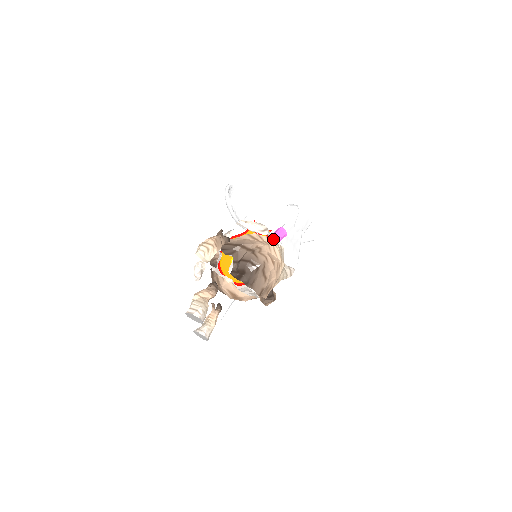
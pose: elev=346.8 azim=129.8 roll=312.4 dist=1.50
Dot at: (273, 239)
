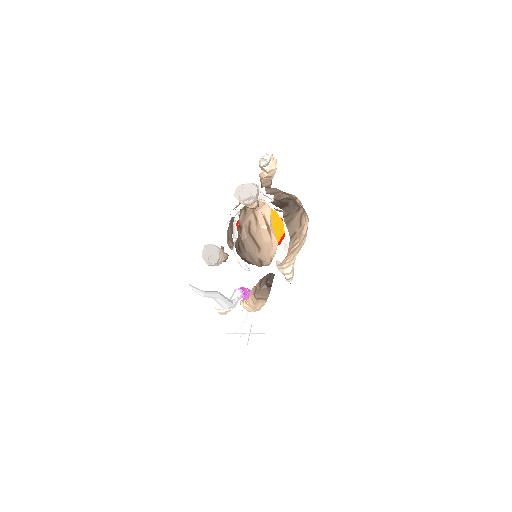
Dot at: occluded
